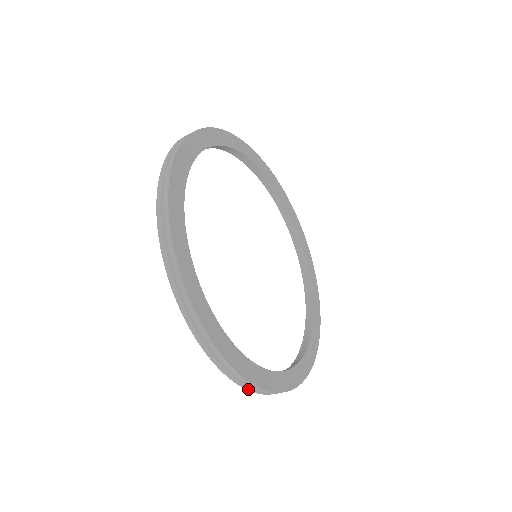
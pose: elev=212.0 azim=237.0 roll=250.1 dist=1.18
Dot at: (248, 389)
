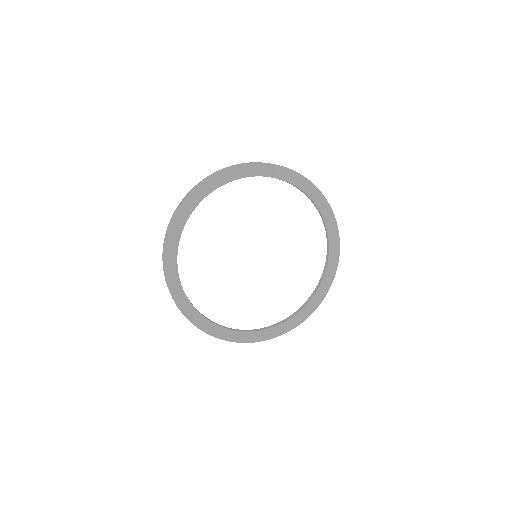
Dot at: occluded
